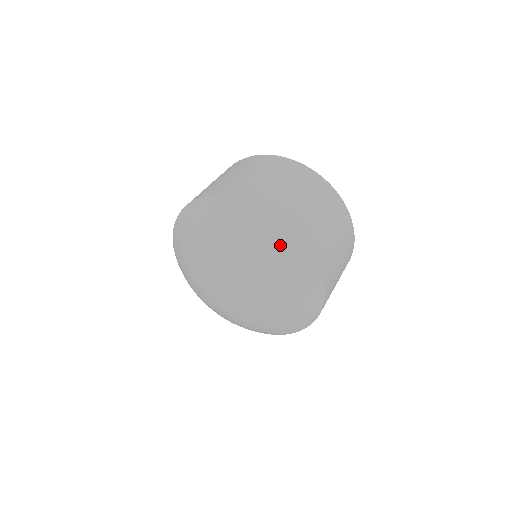
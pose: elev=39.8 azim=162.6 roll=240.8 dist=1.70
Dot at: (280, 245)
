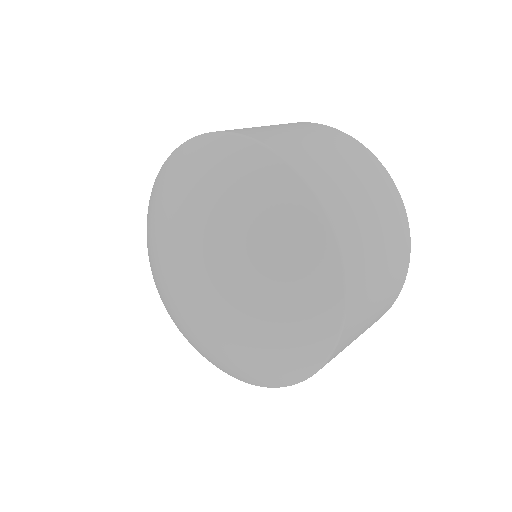
Dot at: (287, 212)
